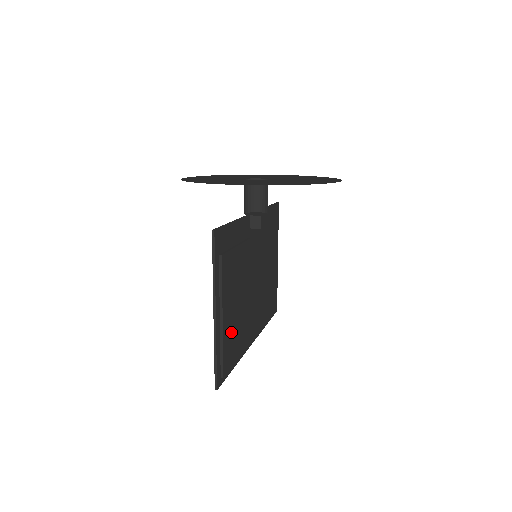
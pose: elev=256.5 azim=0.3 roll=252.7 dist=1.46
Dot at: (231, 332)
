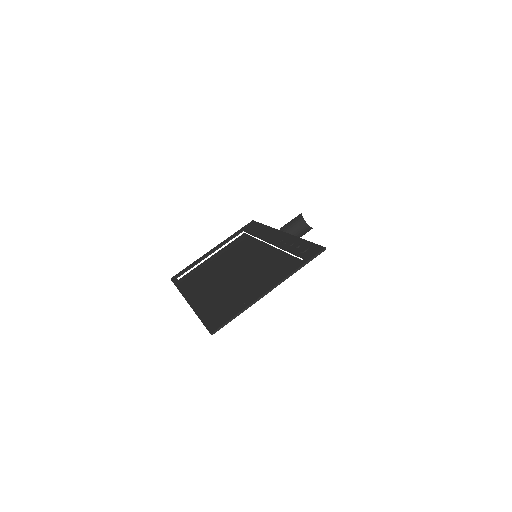
Dot at: (239, 301)
